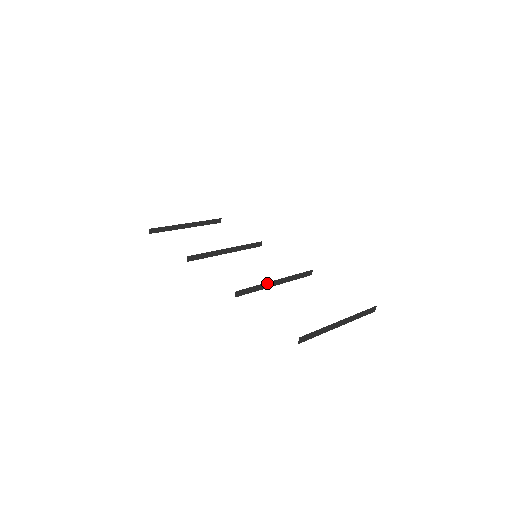
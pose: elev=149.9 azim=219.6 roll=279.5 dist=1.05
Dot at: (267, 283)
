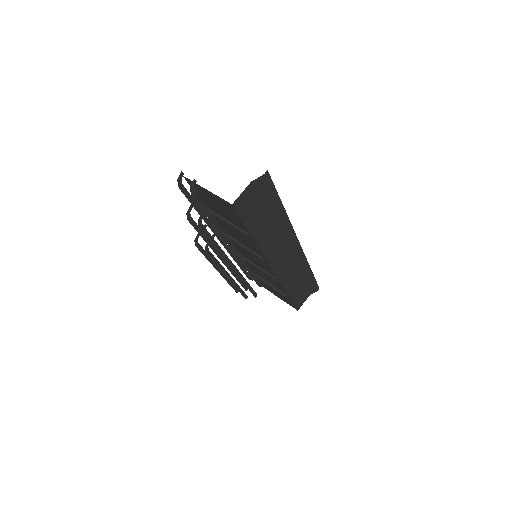
Dot at: (236, 239)
